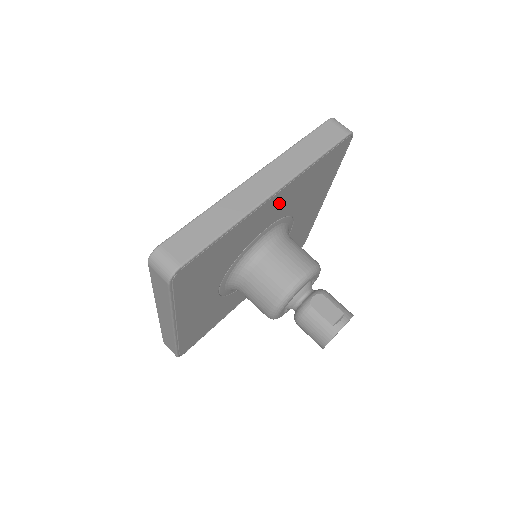
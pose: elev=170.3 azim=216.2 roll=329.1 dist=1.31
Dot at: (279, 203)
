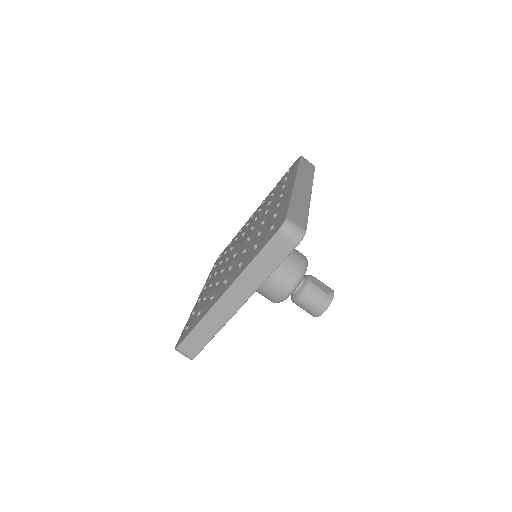
Dot at: occluded
